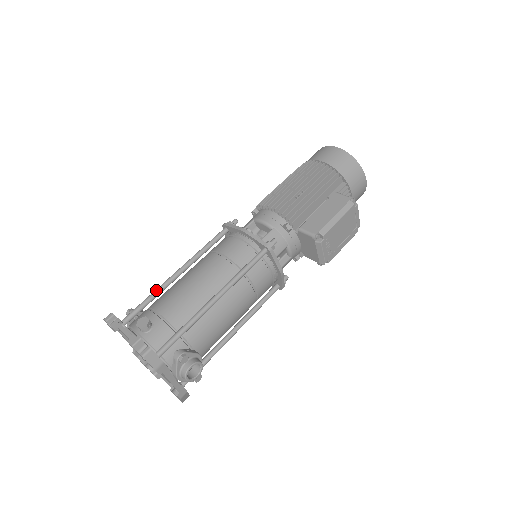
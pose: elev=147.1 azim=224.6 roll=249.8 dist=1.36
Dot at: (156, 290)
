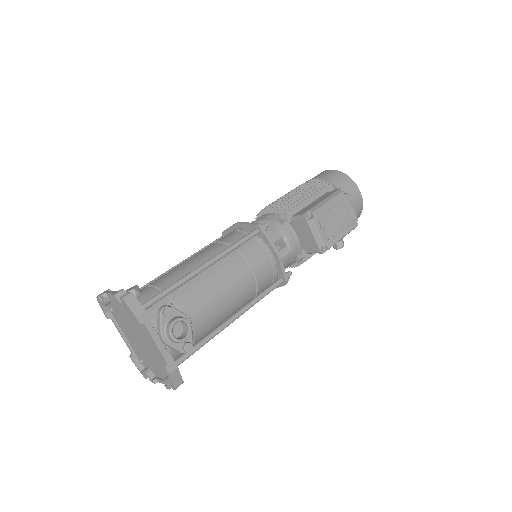
Dot at: (153, 280)
